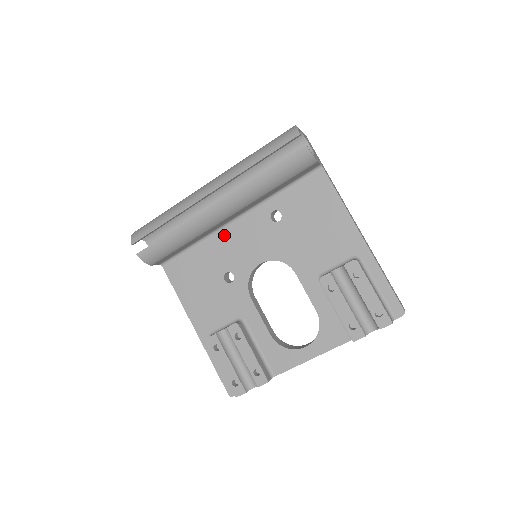
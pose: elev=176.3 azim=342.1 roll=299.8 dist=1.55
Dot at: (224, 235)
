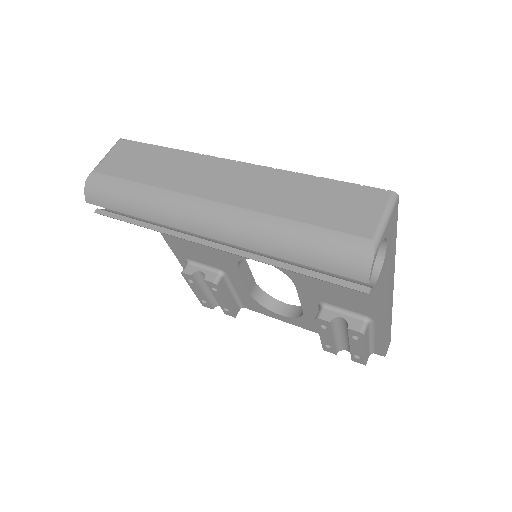
Dot at: occluded
